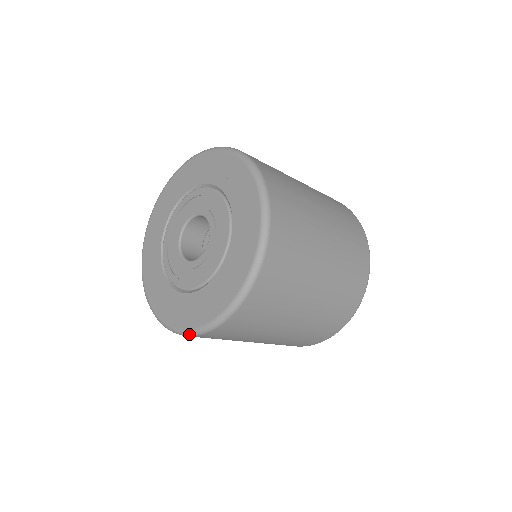
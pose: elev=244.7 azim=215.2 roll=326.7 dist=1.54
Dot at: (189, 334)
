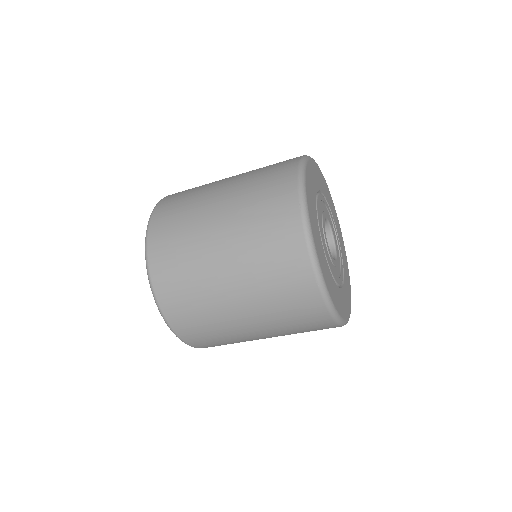
Dot at: occluded
